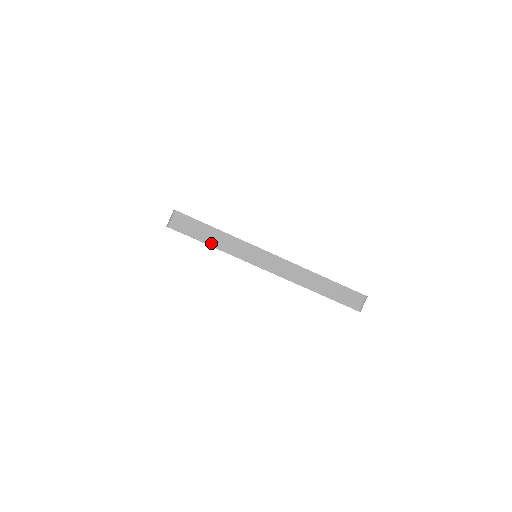
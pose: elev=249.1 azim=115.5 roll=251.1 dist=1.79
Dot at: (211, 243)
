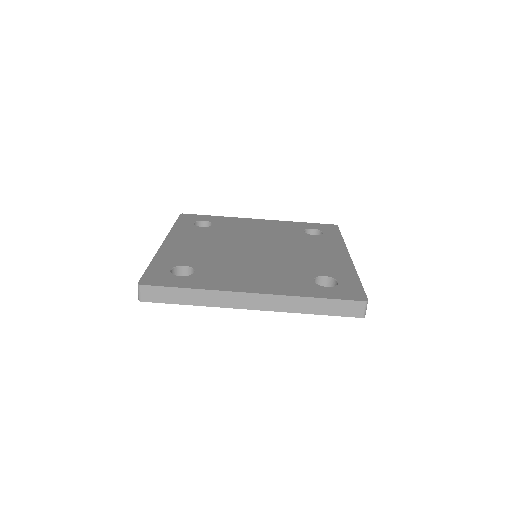
Dot at: (186, 302)
